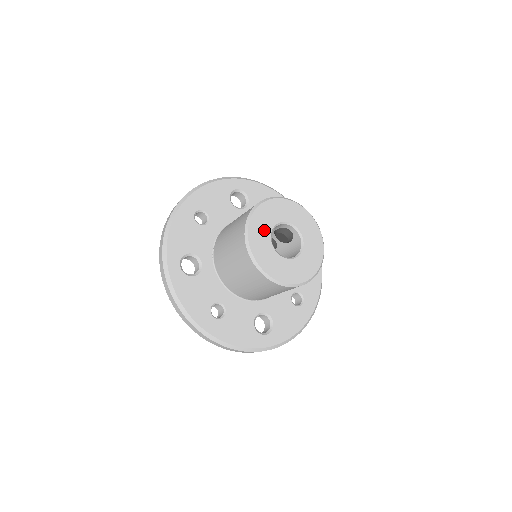
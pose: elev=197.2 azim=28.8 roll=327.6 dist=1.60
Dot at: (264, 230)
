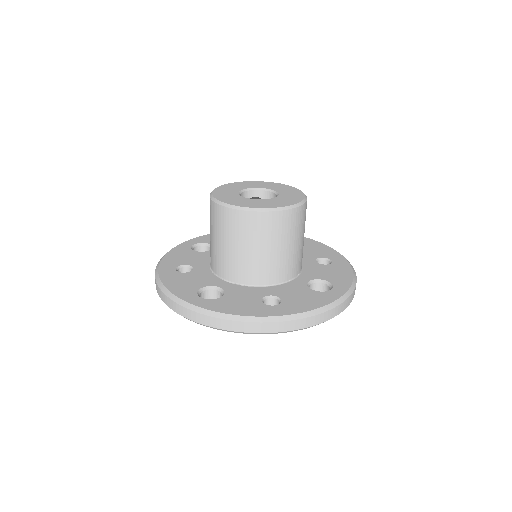
Dot at: (233, 197)
